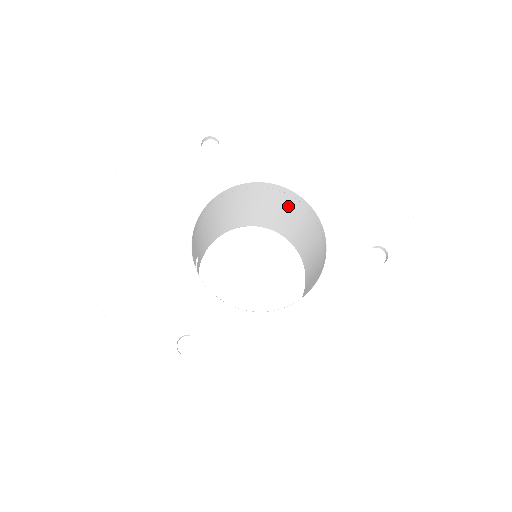
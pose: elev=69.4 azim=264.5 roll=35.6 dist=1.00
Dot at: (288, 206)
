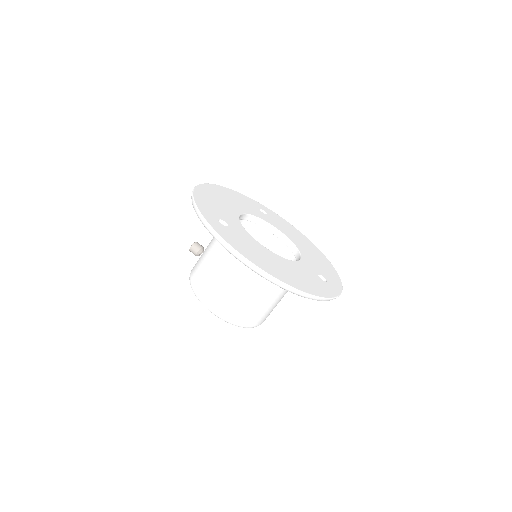
Dot at: occluded
